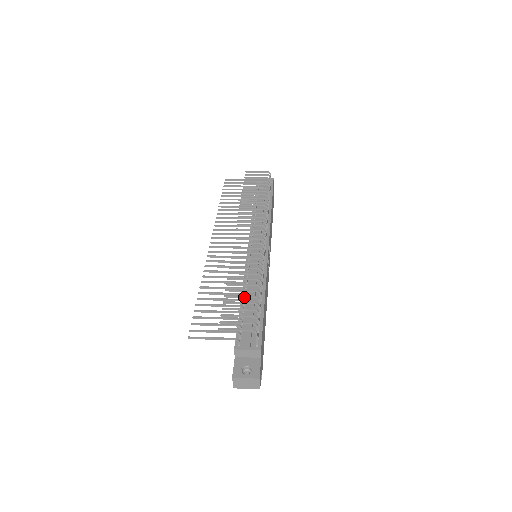
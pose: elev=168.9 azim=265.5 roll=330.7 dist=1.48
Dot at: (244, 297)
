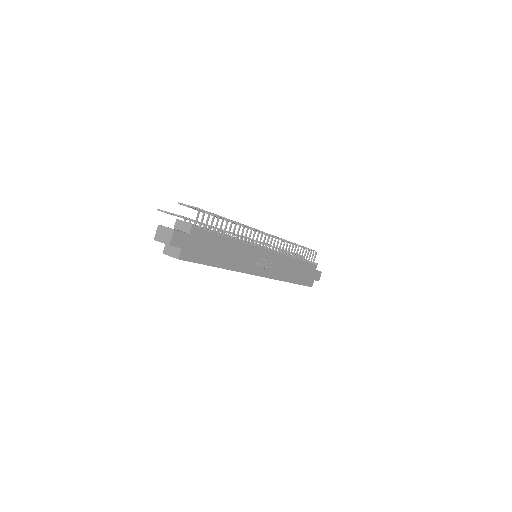
Dot at: occluded
